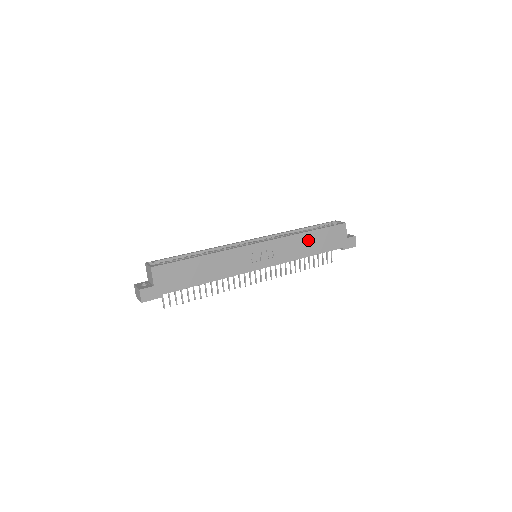
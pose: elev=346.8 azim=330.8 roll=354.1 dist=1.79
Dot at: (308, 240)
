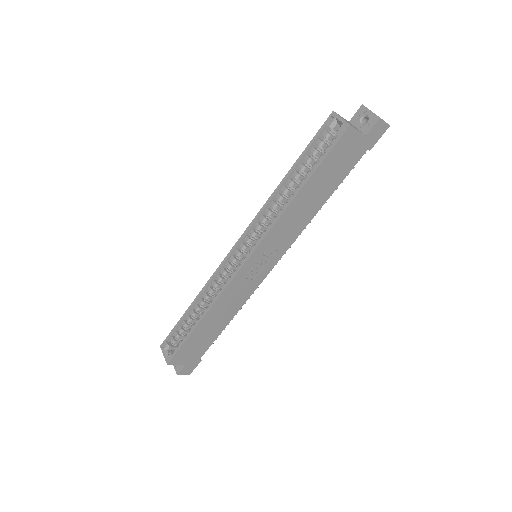
Dot at: (306, 198)
